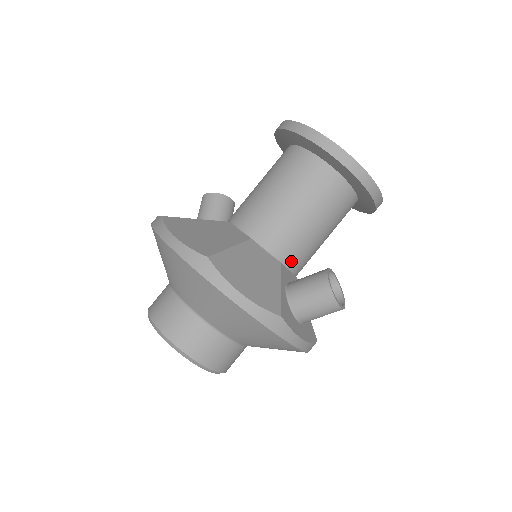
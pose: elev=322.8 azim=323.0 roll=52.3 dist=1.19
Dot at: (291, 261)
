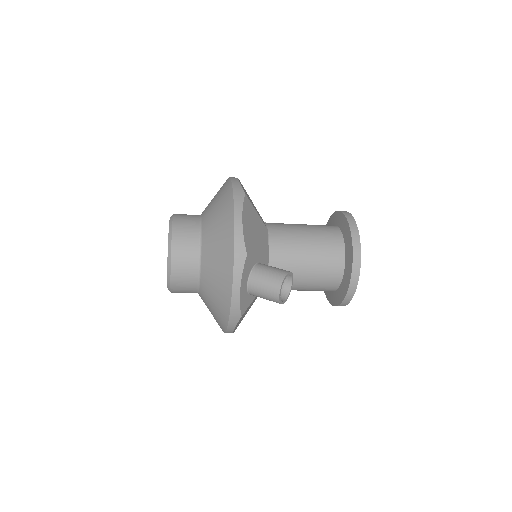
Dot at: (275, 264)
